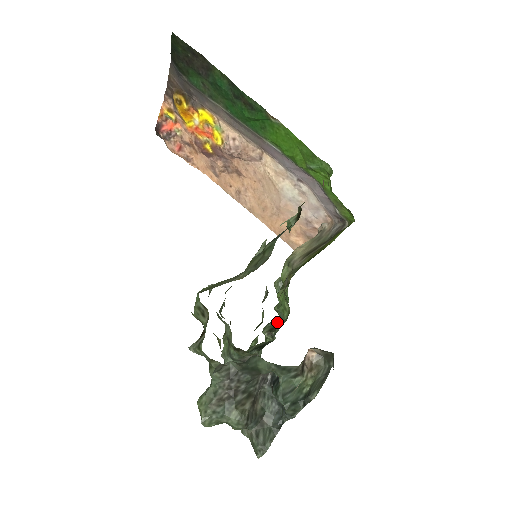
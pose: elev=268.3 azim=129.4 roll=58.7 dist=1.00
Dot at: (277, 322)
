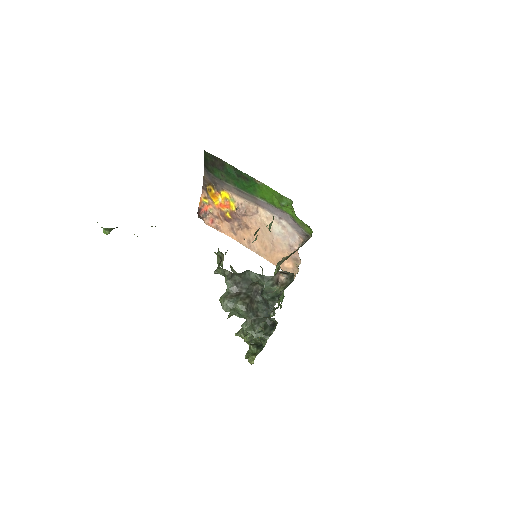
Dot at: (277, 307)
